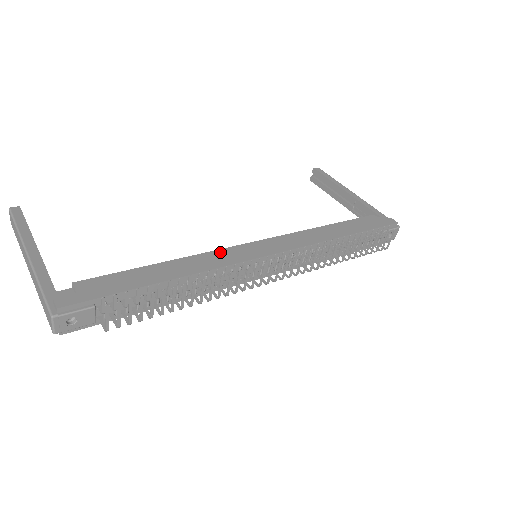
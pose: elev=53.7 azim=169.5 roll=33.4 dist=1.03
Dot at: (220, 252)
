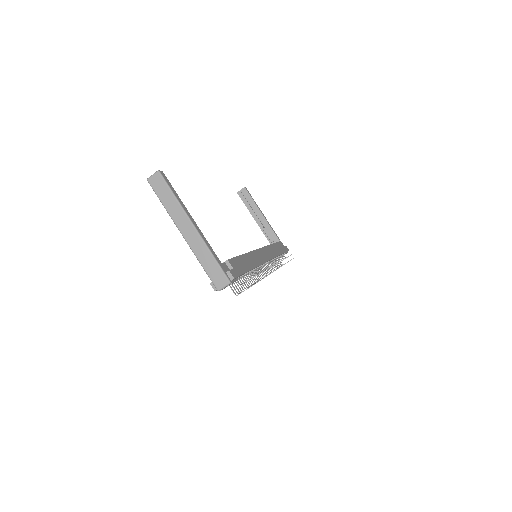
Dot at: (256, 252)
